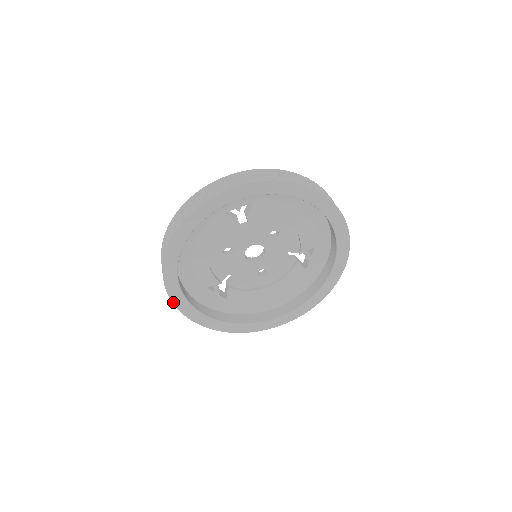
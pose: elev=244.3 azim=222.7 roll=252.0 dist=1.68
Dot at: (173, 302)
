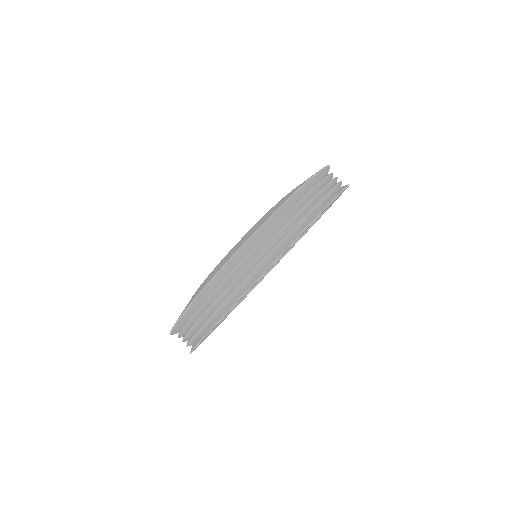
Dot at: occluded
